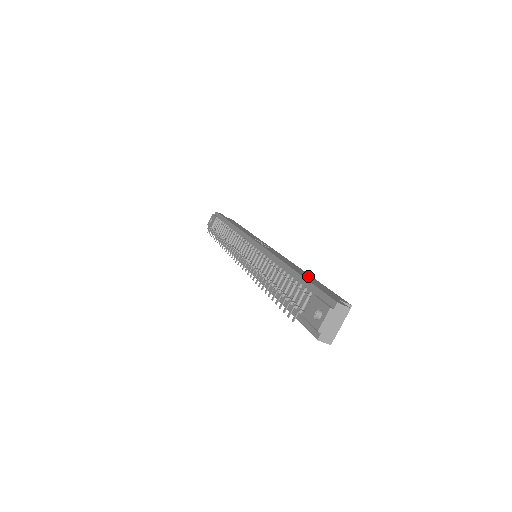
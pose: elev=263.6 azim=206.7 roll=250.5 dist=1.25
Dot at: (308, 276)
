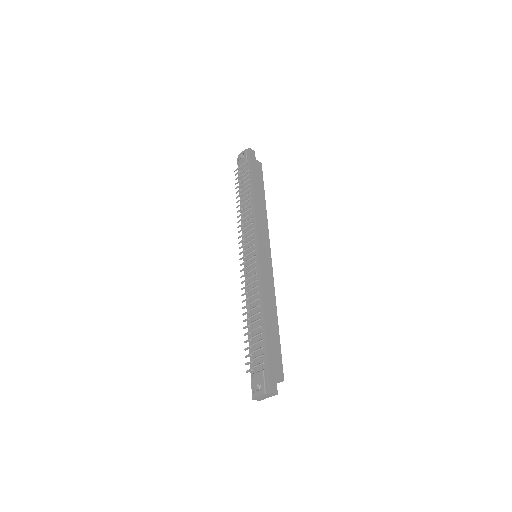
Dot at: (274, 330)
